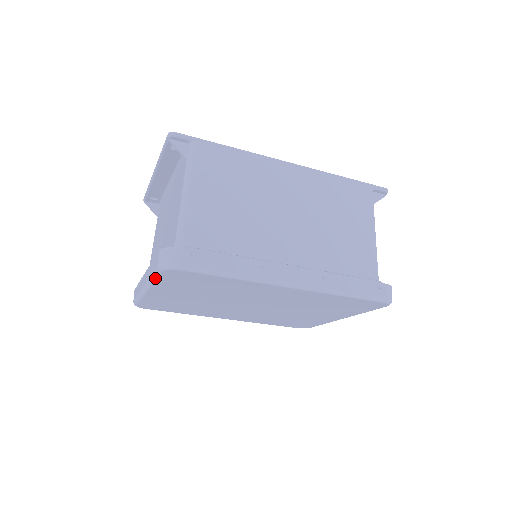
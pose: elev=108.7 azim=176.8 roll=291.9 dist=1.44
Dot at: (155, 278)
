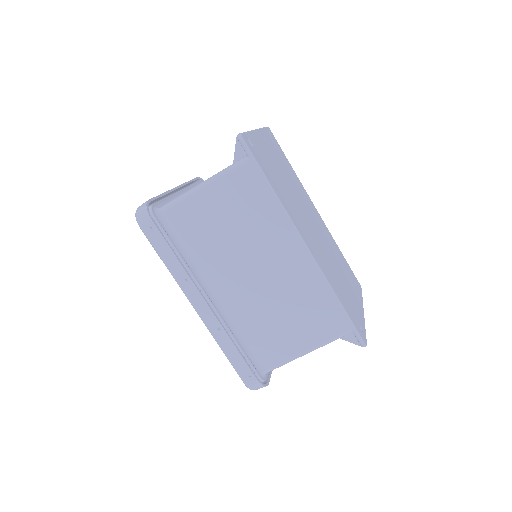
Dot at: (148, 206)
